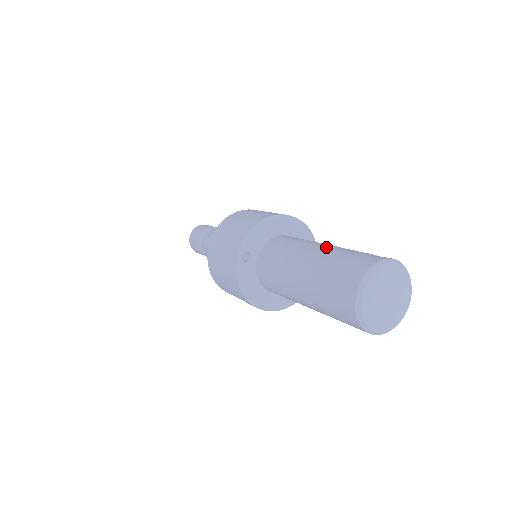
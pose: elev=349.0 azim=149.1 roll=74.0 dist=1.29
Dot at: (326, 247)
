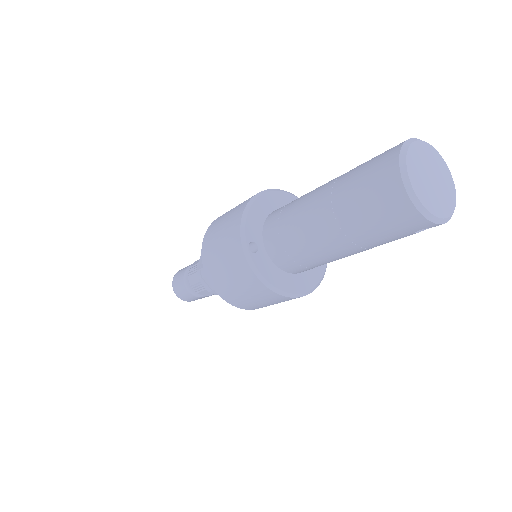
Dot at: (332, 180)
